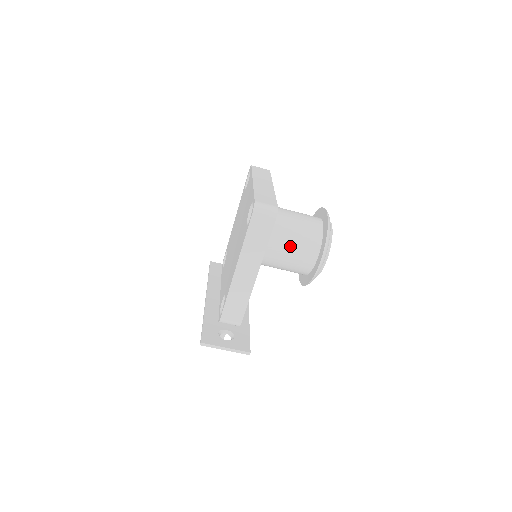
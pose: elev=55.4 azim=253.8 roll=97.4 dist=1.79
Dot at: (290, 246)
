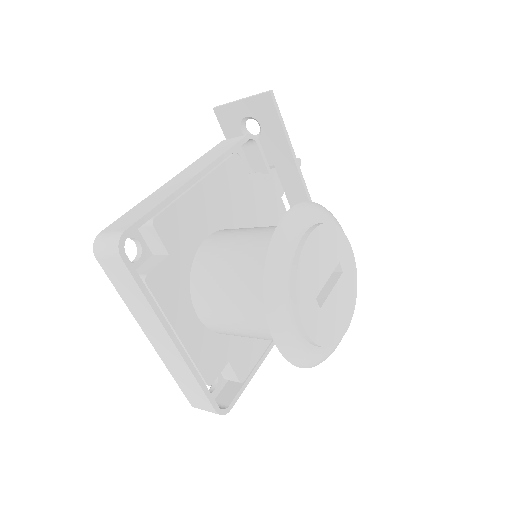
Dot at: occluded
